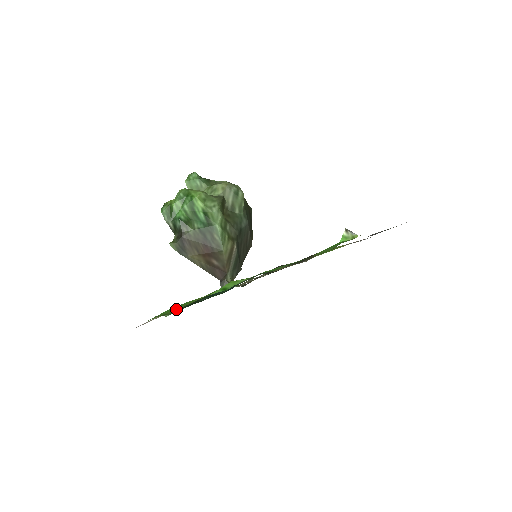
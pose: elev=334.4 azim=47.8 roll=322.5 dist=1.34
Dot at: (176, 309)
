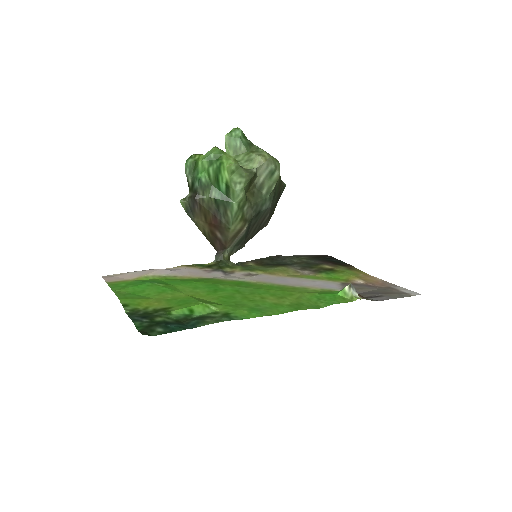
Dot at: (143, 300)
